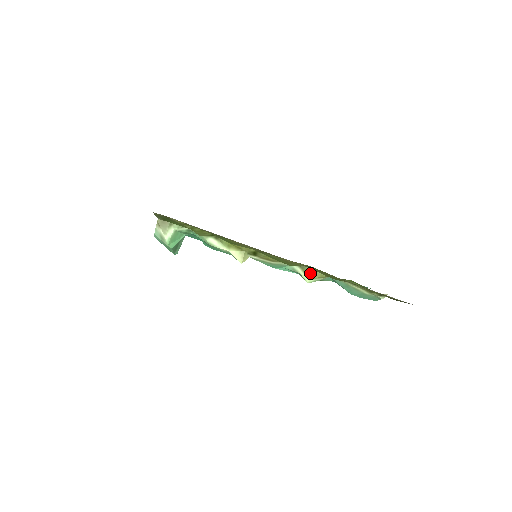
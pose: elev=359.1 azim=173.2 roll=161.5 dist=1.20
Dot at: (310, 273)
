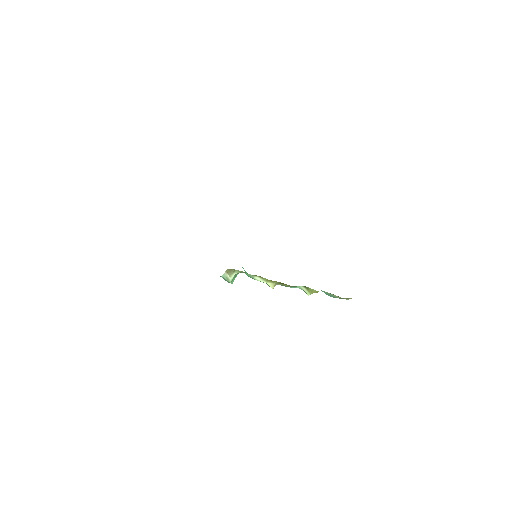
Dot at: (311, 291)
